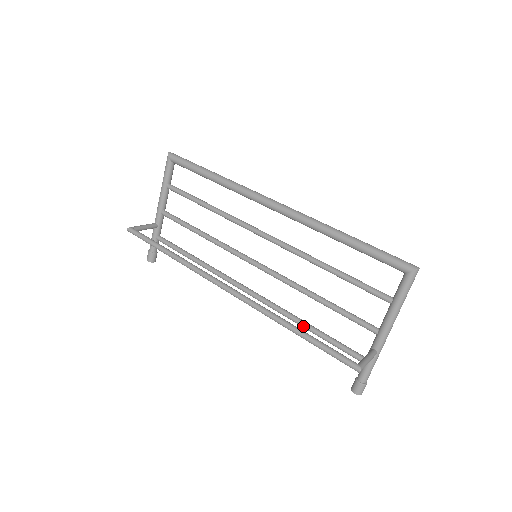
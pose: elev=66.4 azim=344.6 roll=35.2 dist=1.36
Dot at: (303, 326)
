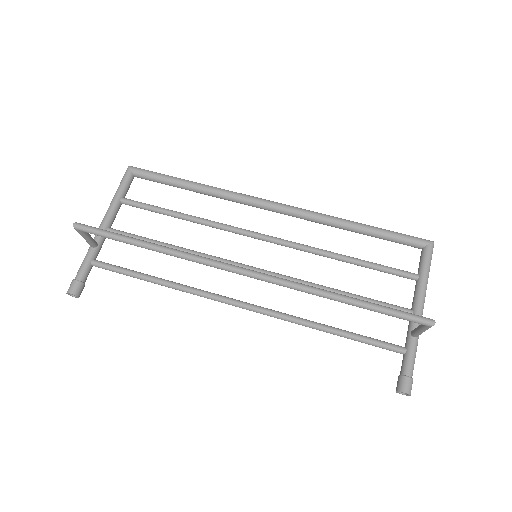
Dot at: (324, 328)
